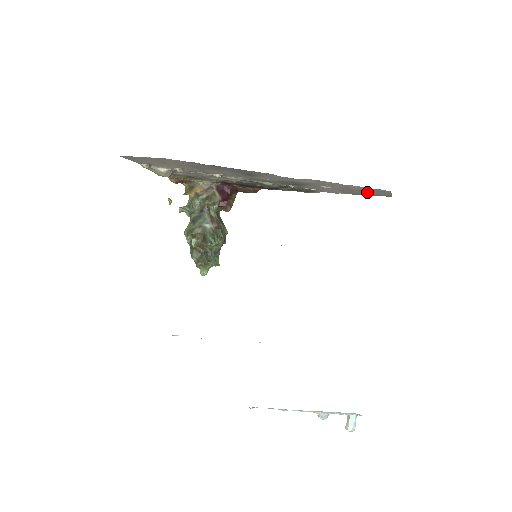
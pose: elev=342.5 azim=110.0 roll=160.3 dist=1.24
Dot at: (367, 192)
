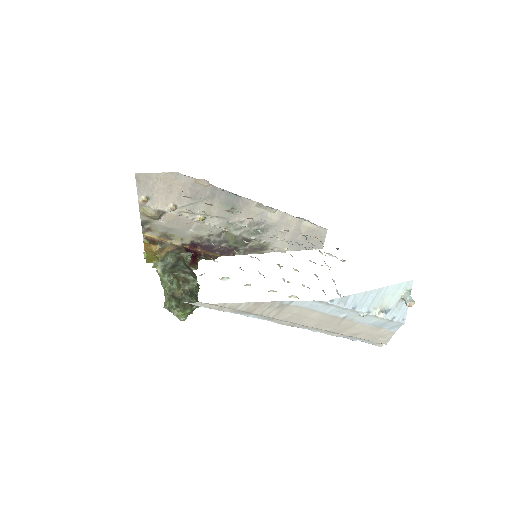
Dot at: (308, 239)
